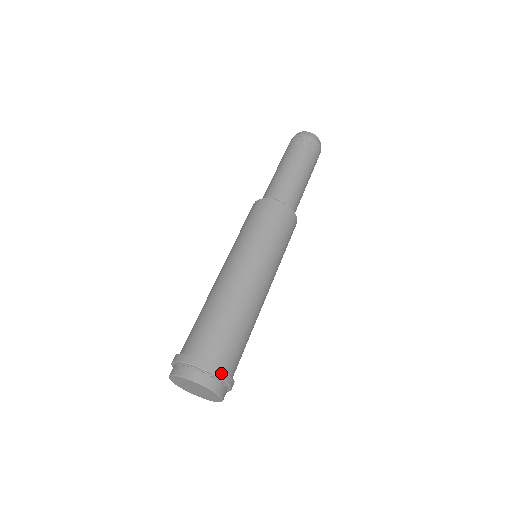
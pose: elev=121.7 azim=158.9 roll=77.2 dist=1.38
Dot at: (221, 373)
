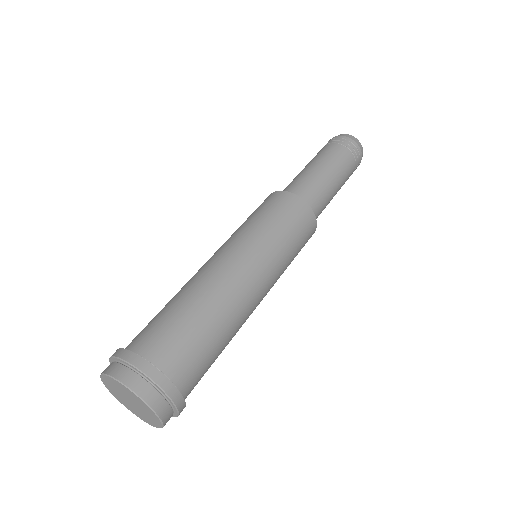
Dot at: (156, 374)
